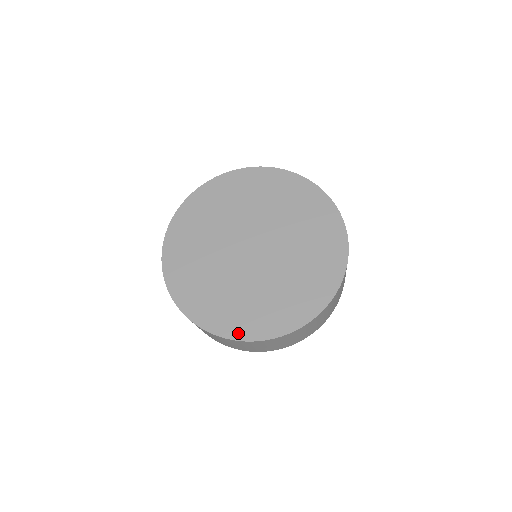
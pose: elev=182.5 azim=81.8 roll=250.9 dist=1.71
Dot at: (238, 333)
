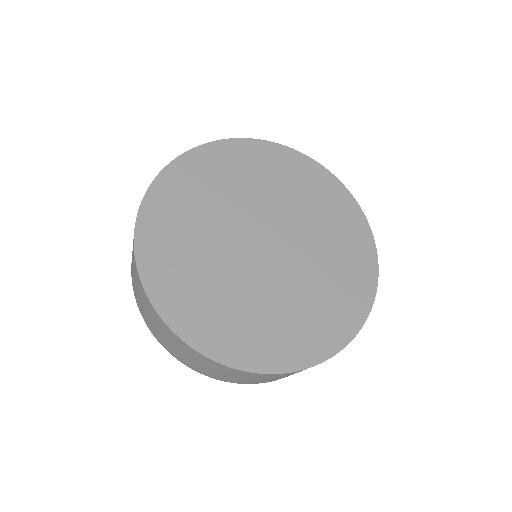
Dot at: (234, 357)
